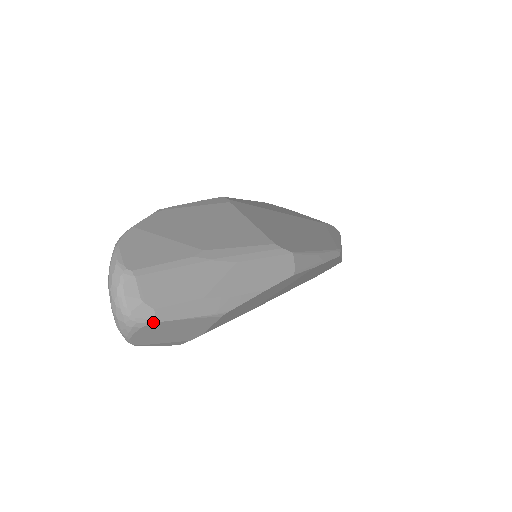
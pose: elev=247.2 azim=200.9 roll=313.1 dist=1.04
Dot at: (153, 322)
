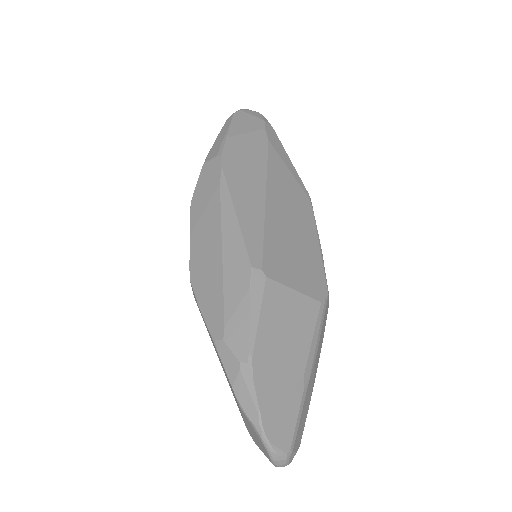
Dot at: occluded
